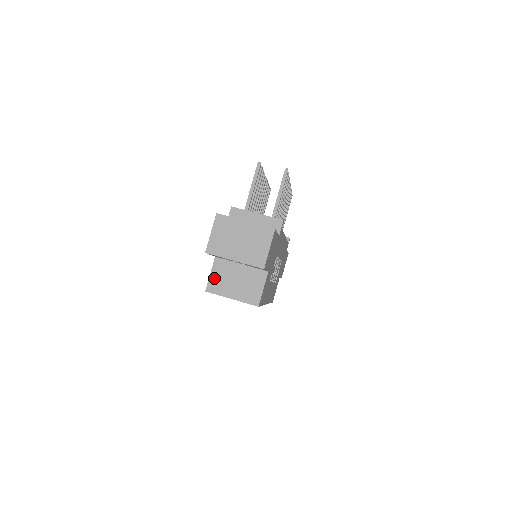
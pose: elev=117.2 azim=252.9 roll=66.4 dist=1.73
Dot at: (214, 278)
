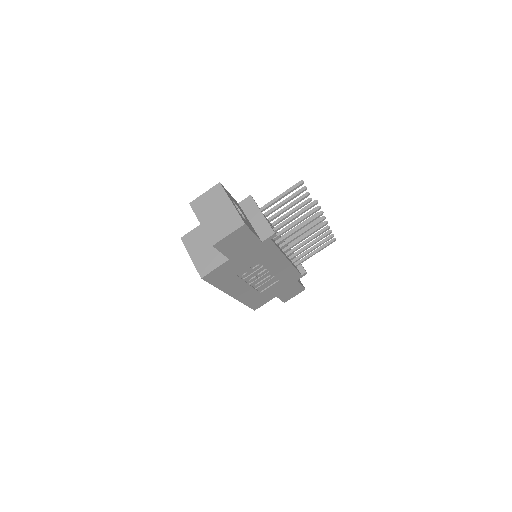
Dot at: (193, 234)
